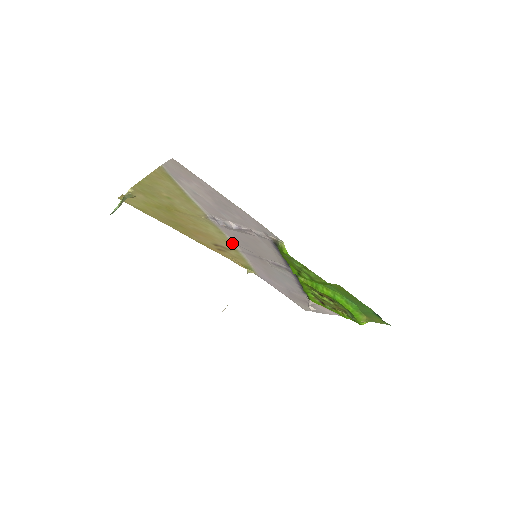
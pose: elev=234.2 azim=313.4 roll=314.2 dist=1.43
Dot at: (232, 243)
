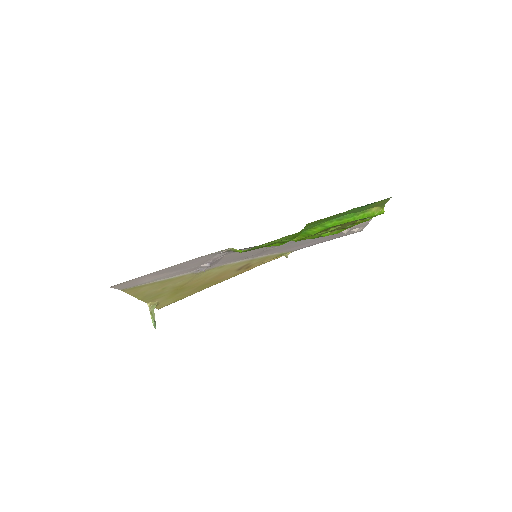
Dot at: (239, 262)
